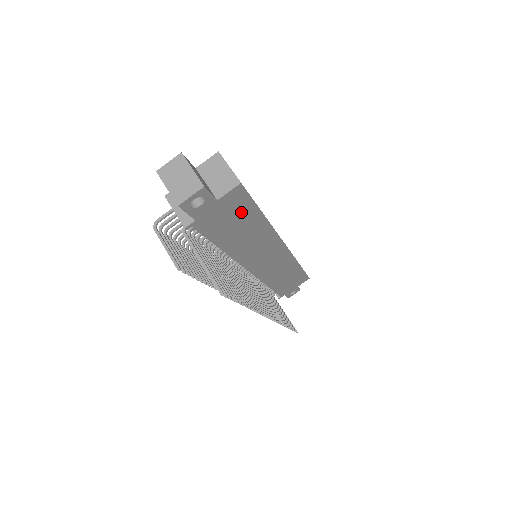
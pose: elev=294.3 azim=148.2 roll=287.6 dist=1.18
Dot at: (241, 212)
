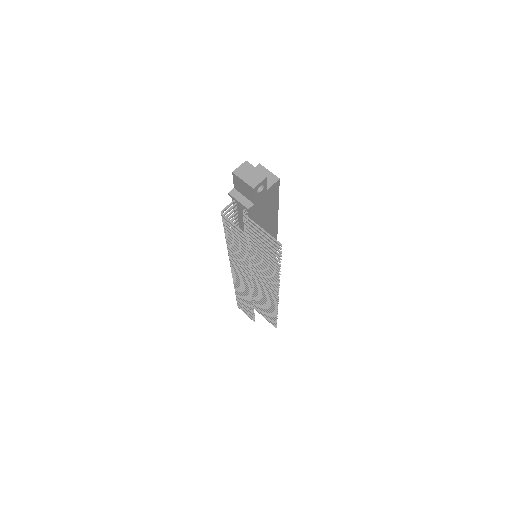
Dot at: (271, 204)
